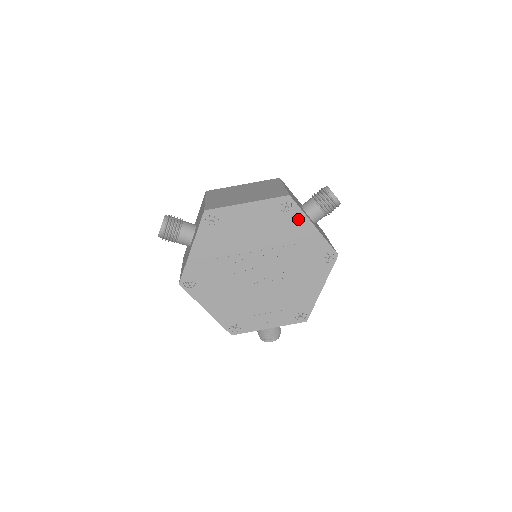
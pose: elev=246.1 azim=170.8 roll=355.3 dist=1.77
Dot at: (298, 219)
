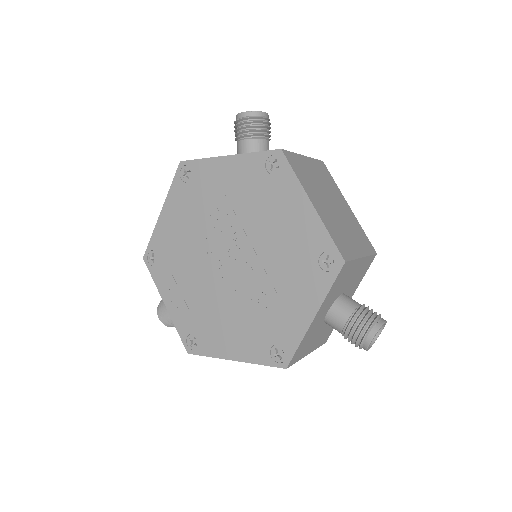
Dot at: (316, 288)
